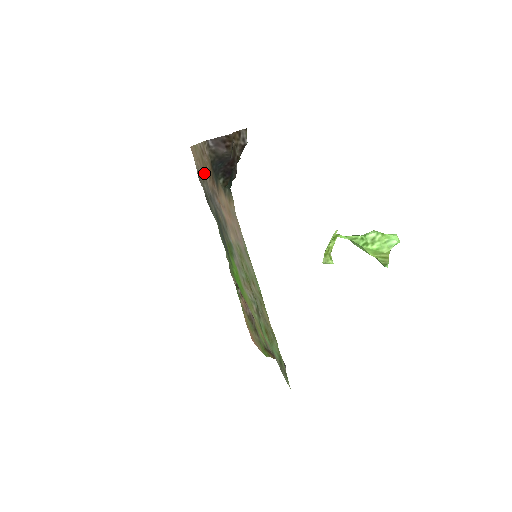
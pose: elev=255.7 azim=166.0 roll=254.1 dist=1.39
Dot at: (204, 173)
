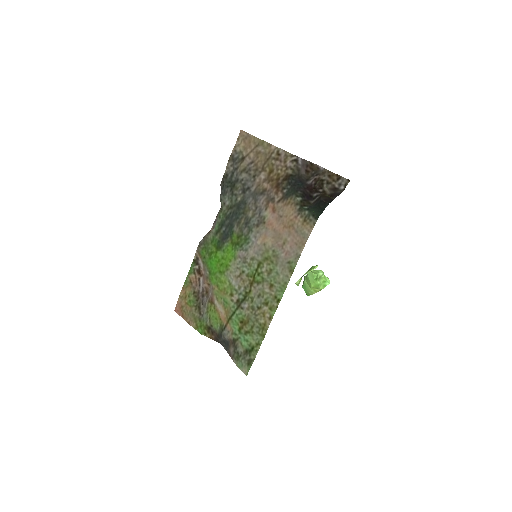
Dot at: (258, 168)
